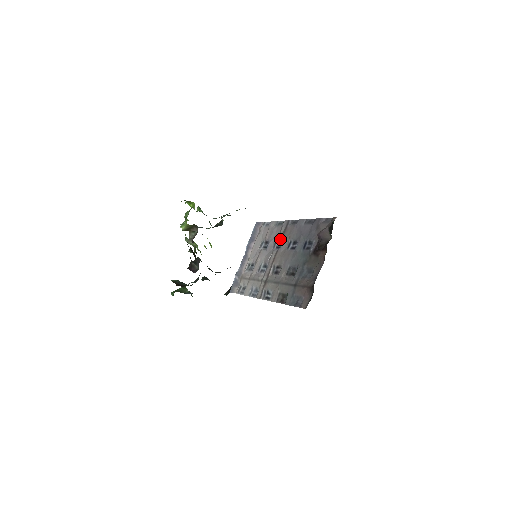
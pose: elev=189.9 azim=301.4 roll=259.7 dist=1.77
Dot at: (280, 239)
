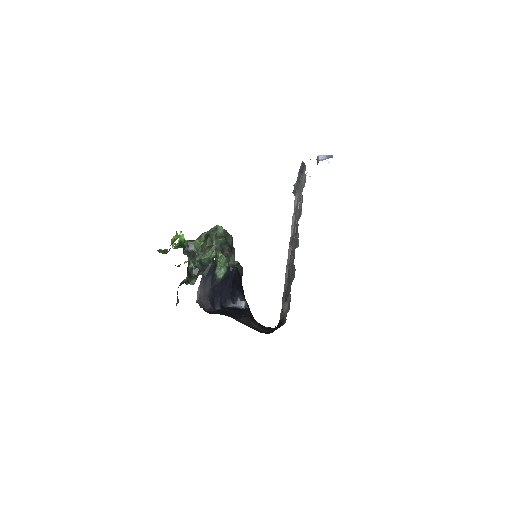
Dot at: occluded
